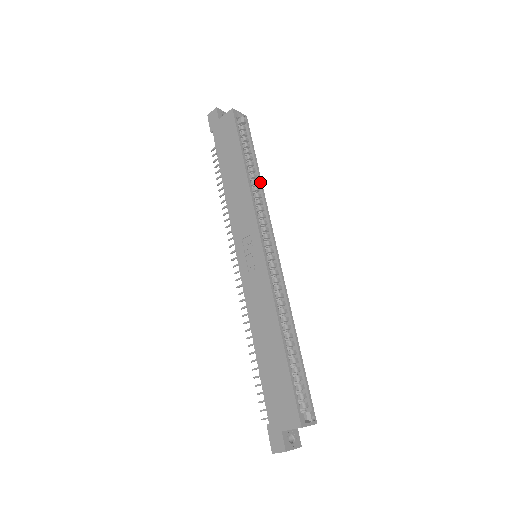
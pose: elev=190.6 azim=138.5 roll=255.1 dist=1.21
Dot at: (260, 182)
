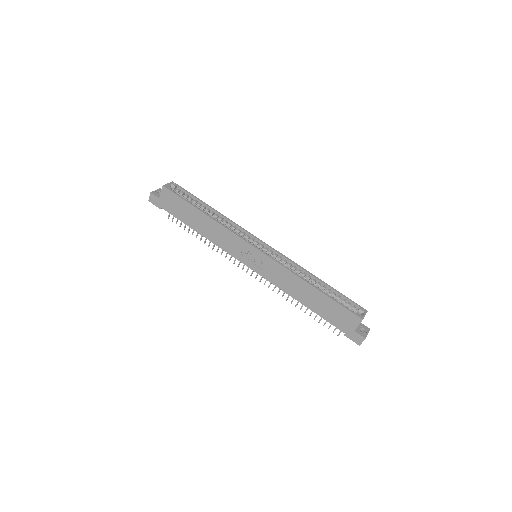
Dot at: (219, 213)
